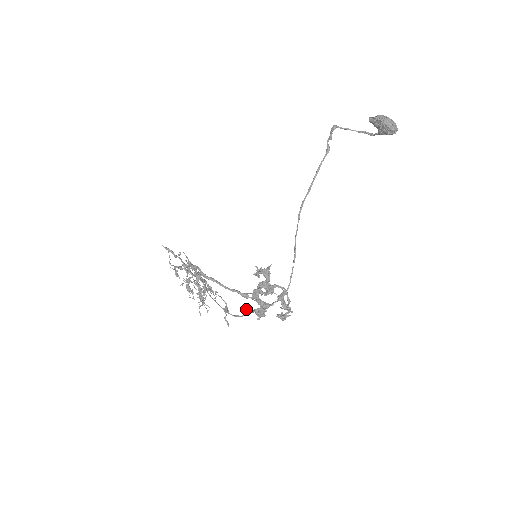
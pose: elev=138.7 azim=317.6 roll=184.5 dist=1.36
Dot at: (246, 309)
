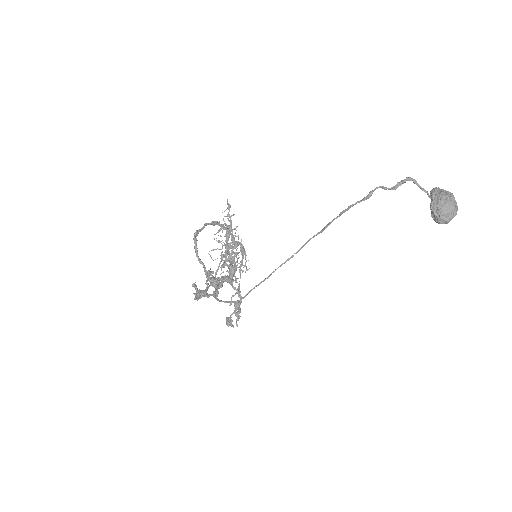
Dot at: (193, 283)
